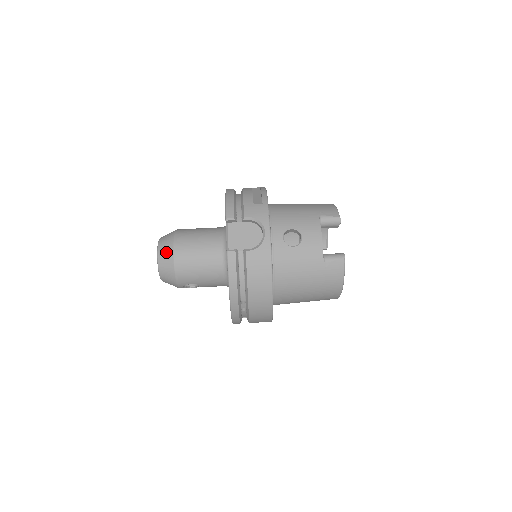
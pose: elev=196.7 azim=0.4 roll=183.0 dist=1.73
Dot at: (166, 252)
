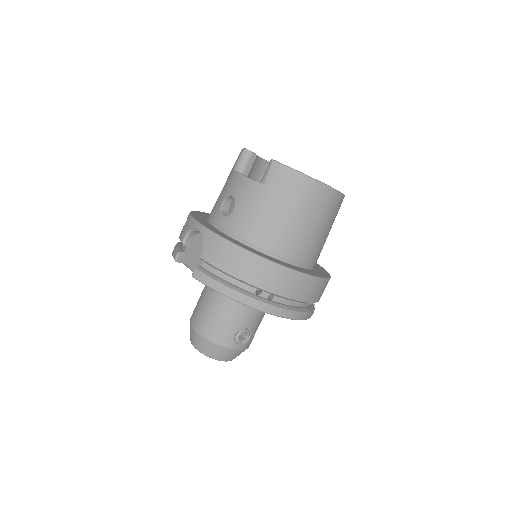
Dot at: (194, 337)
